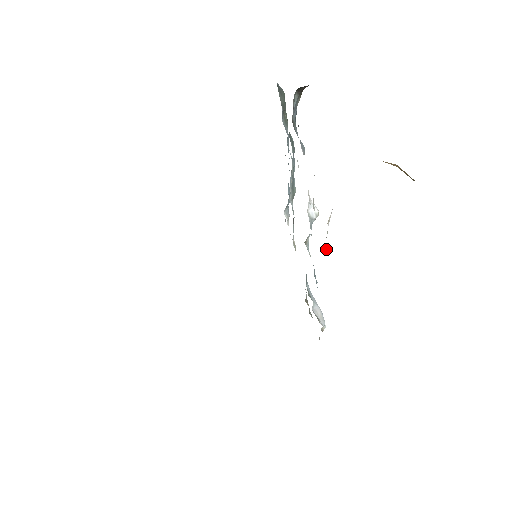
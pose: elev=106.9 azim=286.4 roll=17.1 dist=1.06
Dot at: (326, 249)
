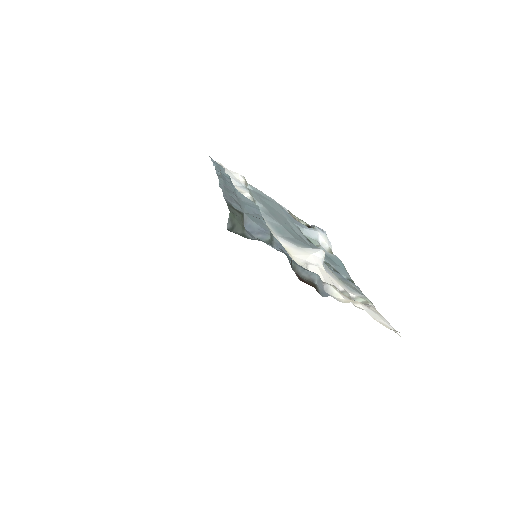
Dot at: occluded
